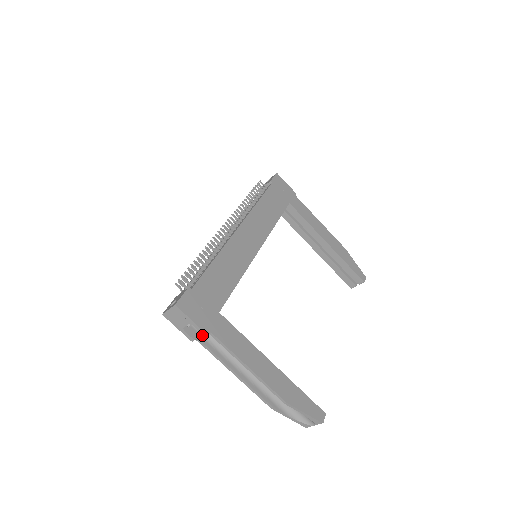
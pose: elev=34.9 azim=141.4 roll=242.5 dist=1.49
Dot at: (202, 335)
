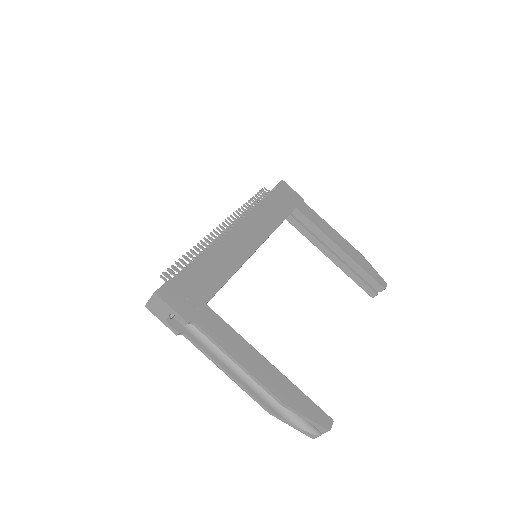
Dot at: (188, 329)
